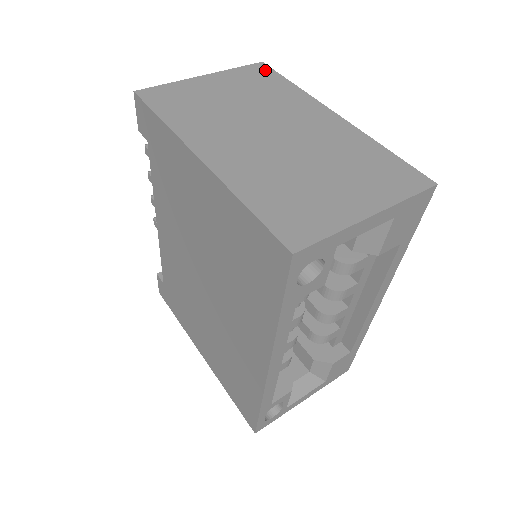
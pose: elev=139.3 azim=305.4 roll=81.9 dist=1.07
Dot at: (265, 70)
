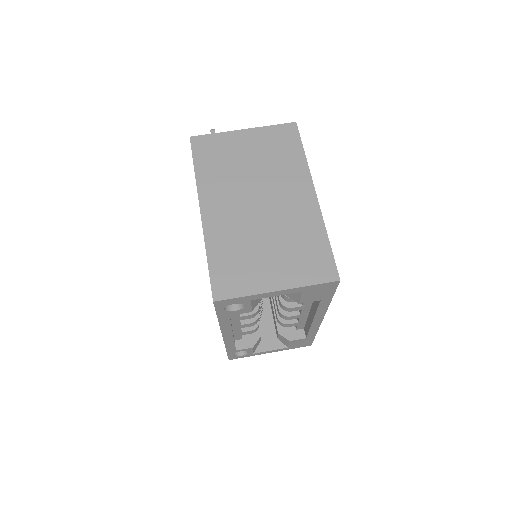
Dot at: (292, 133)
